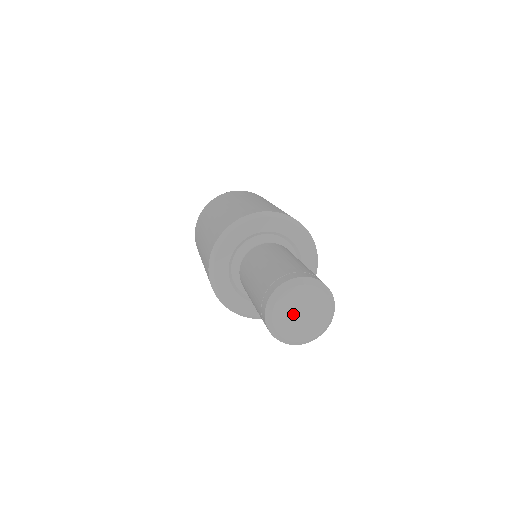
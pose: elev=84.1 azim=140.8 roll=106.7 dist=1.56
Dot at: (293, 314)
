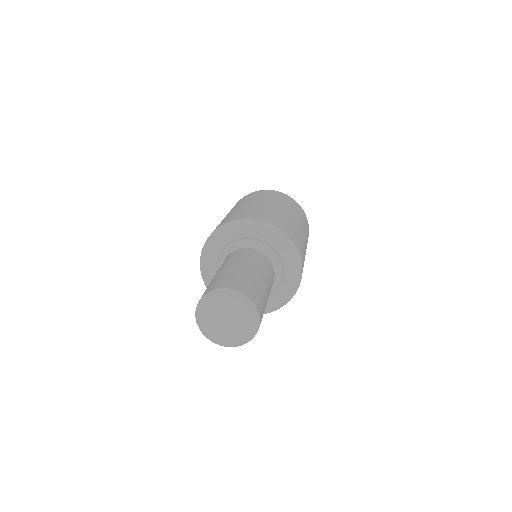
Dot at: (219, 324)
